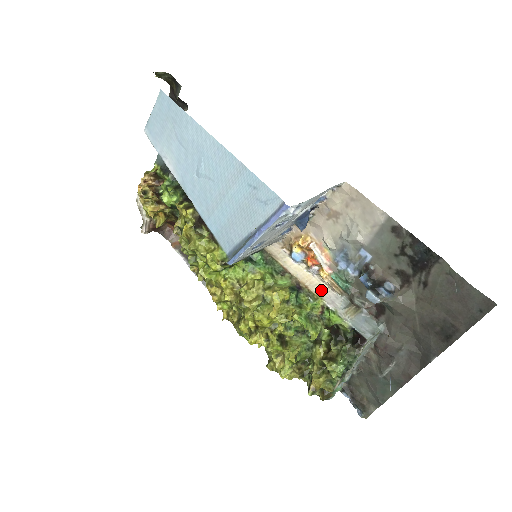
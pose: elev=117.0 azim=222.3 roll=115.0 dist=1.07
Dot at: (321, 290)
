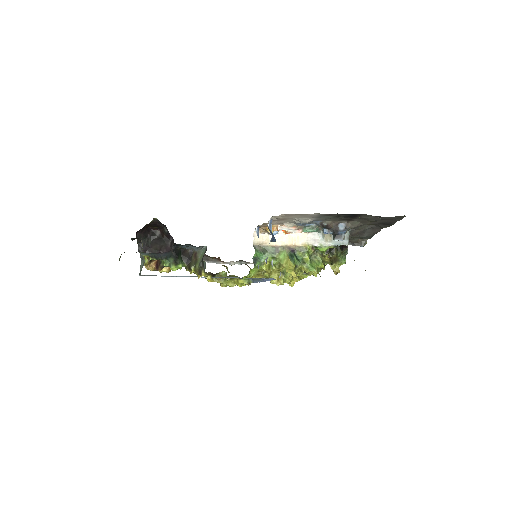
Dot at: (303, 239)
